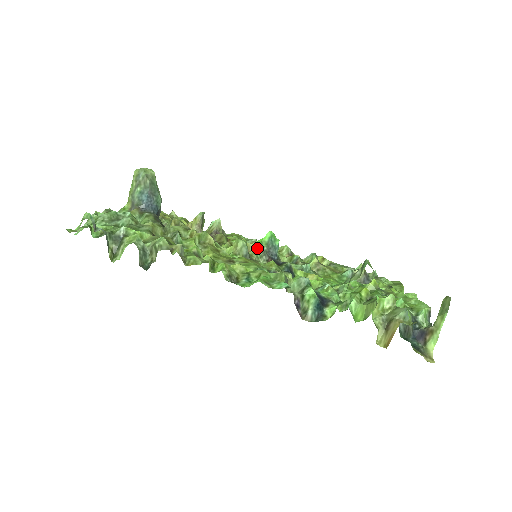
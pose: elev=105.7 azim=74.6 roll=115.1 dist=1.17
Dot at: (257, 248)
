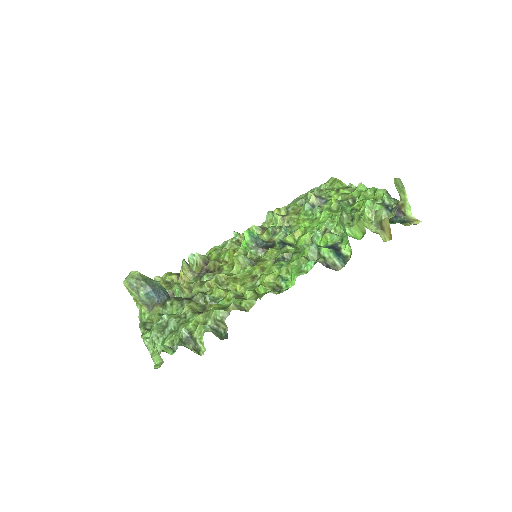
Dot at: (248, 249)
